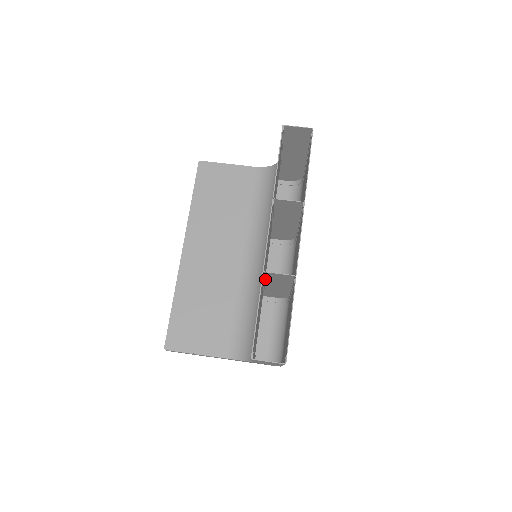
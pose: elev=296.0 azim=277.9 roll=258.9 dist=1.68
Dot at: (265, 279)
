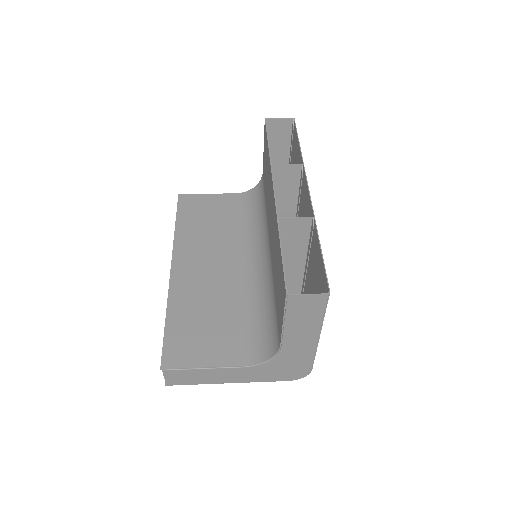
Dot at: occluded
